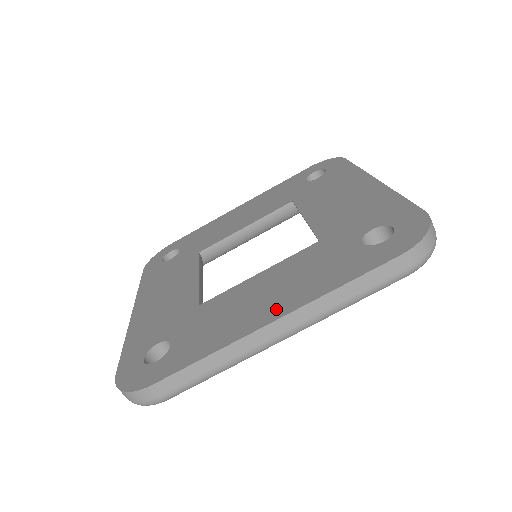
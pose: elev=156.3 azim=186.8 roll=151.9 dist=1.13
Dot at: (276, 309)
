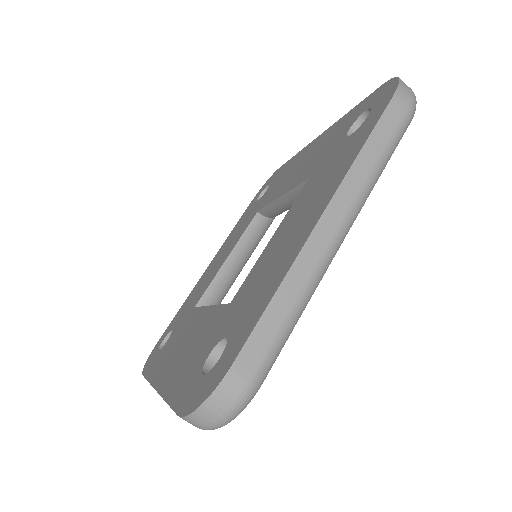
Dot at: (316, 212)
